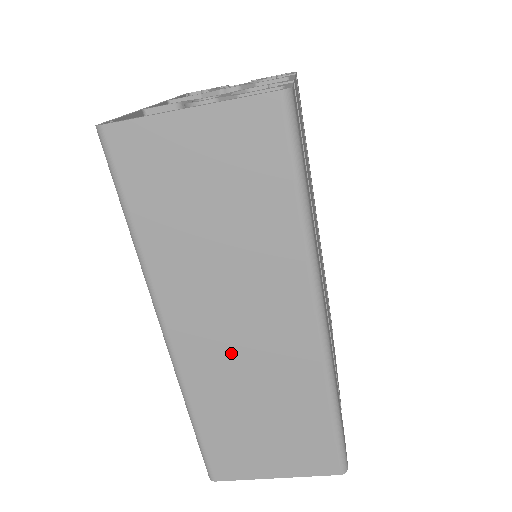
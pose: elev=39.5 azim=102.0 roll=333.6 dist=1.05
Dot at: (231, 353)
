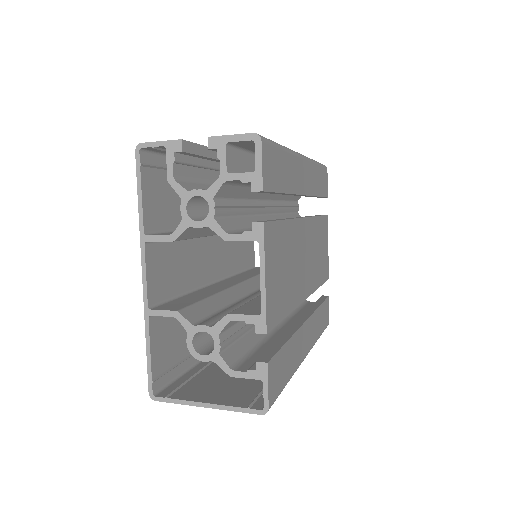
Dot at: occluded
